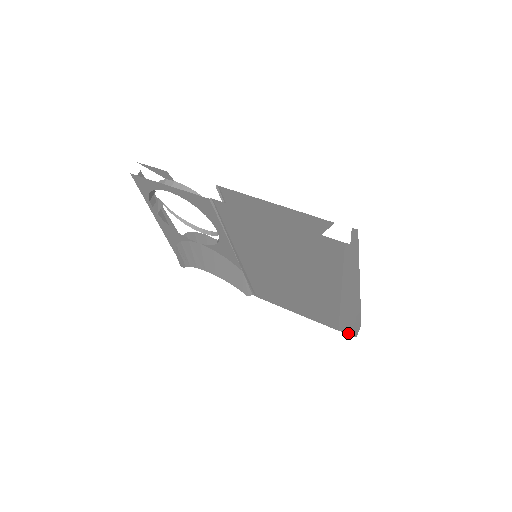
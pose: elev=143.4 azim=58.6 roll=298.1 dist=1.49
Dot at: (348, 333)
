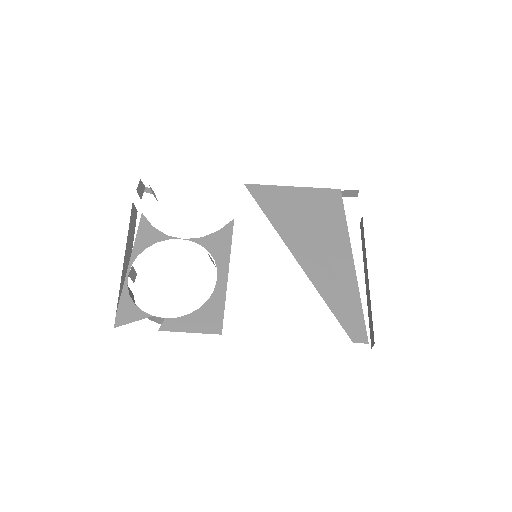
Dot at: occluded
